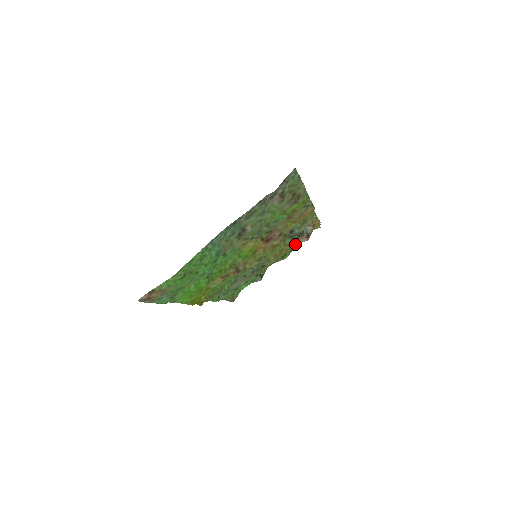
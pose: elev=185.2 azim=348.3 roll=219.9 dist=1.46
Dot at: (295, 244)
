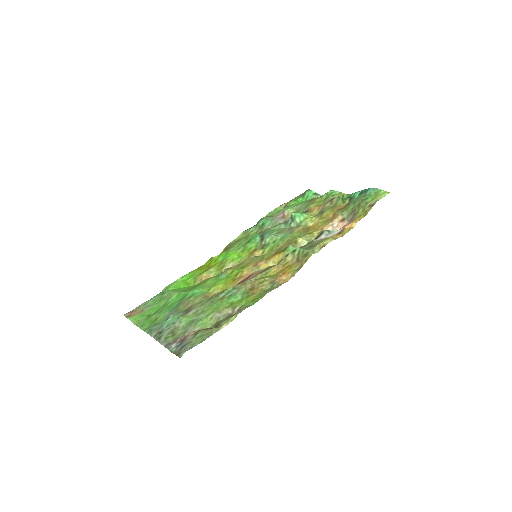
Dot at: (342, 209)
